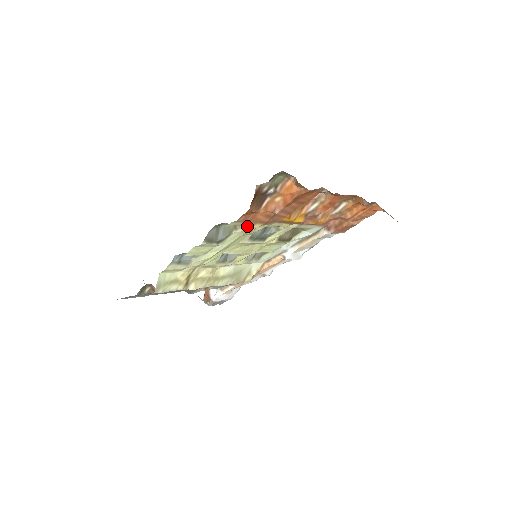
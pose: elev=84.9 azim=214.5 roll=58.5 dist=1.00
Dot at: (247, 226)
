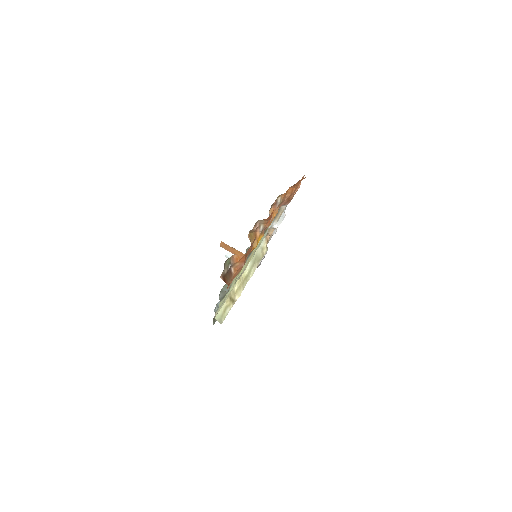
Dot at: (235, 277)
